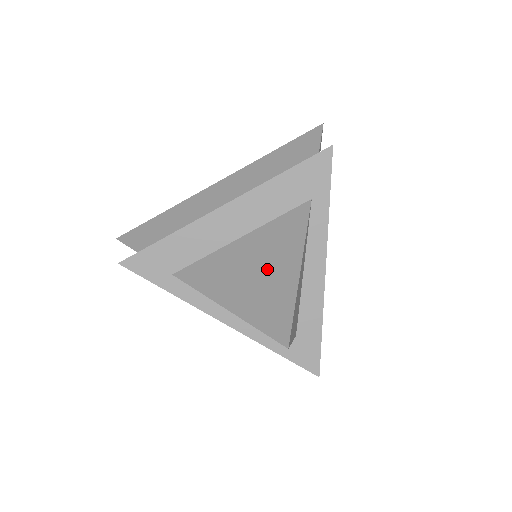
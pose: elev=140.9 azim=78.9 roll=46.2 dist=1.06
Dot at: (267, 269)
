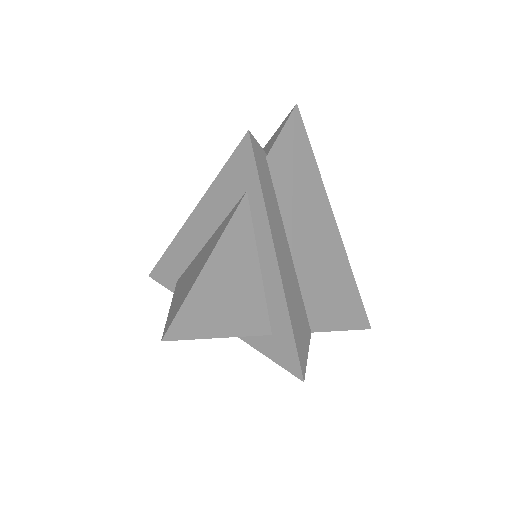
Dot at: (197, 268)
